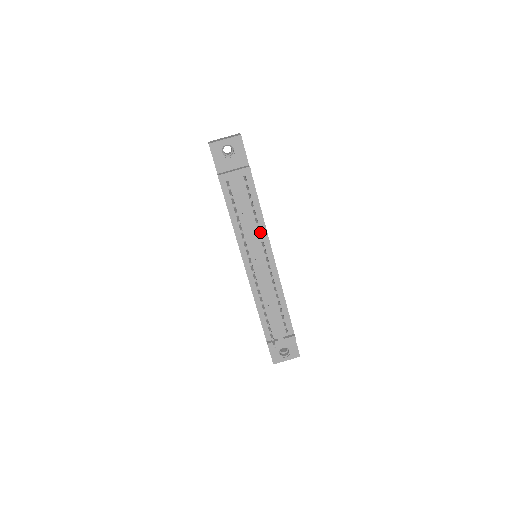
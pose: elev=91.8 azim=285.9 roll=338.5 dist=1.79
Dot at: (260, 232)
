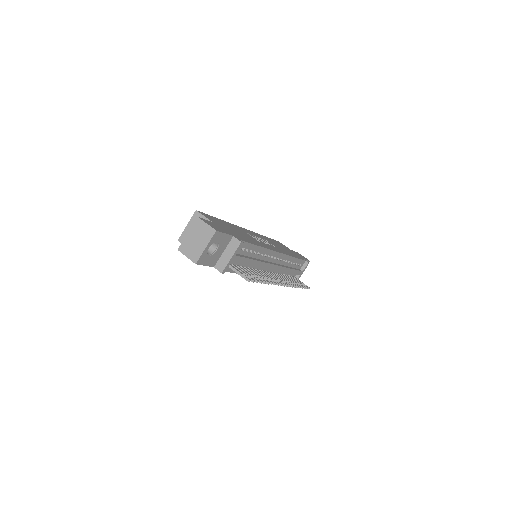
Dot at: occluded
